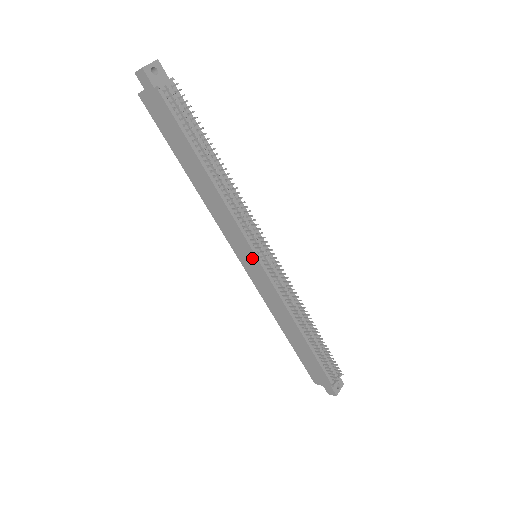
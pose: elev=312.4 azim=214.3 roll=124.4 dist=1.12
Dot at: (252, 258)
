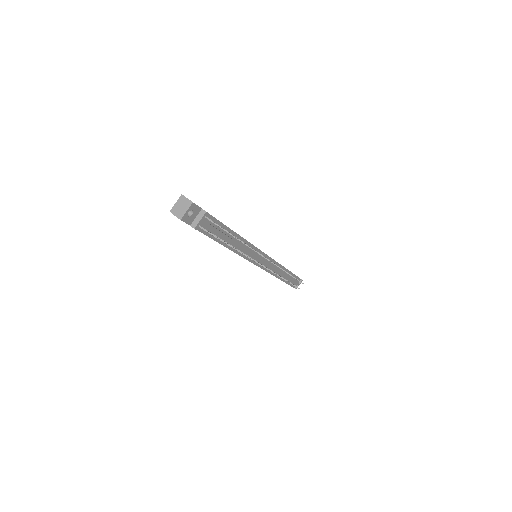
Dot at: occluded
